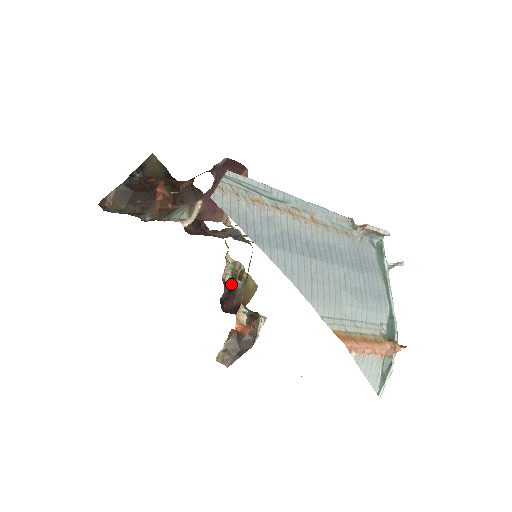
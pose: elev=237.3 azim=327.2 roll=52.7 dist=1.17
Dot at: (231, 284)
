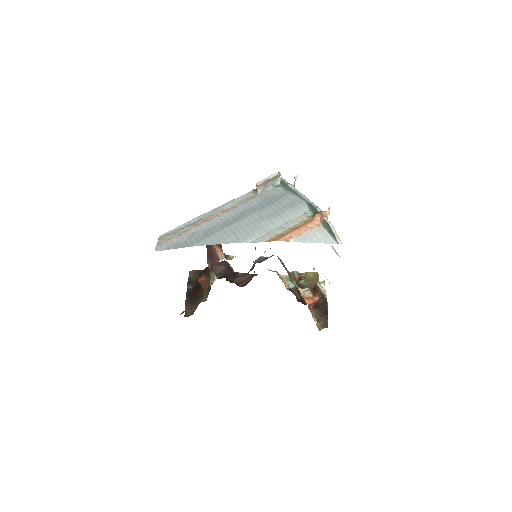
Dot at: occluded
